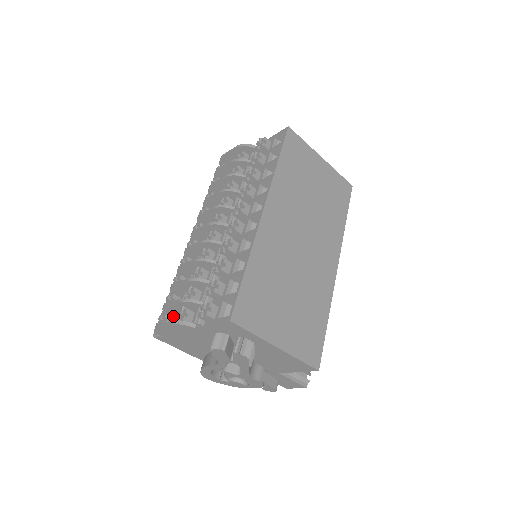
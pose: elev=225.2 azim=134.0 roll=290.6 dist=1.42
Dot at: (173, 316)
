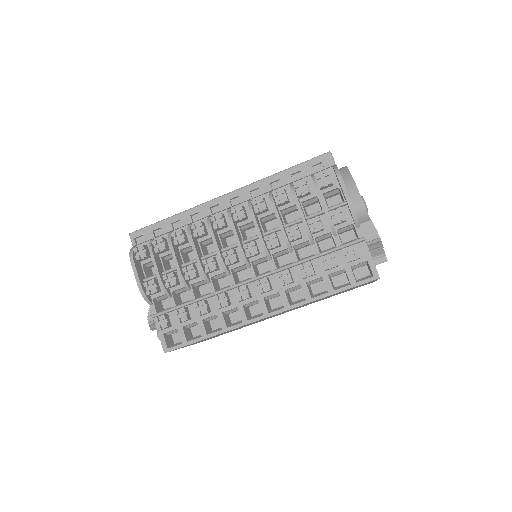
Dot at: occluded
